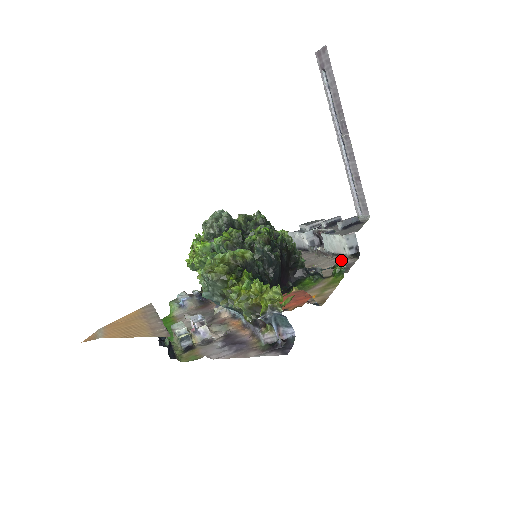
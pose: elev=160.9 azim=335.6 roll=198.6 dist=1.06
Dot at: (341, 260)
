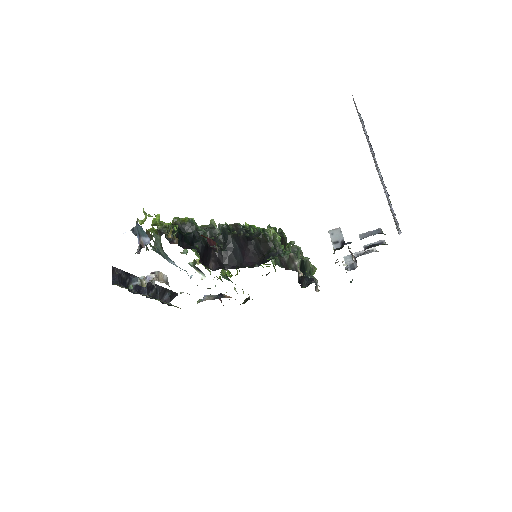
Dot at: occluded
